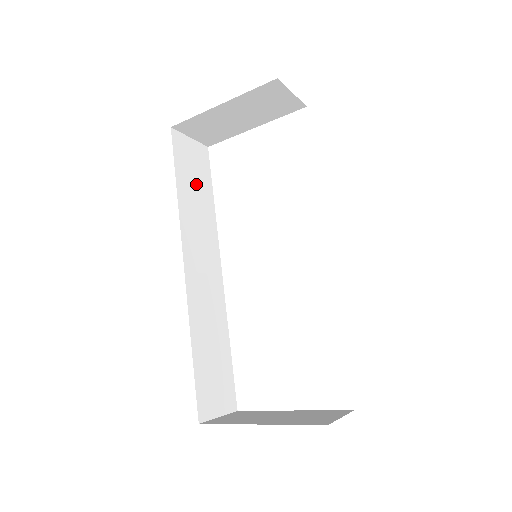
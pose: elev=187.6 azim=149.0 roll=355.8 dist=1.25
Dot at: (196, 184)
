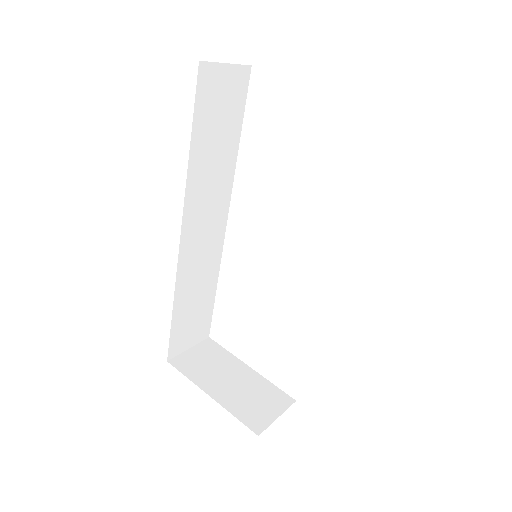
Dot at: (219, 130)
